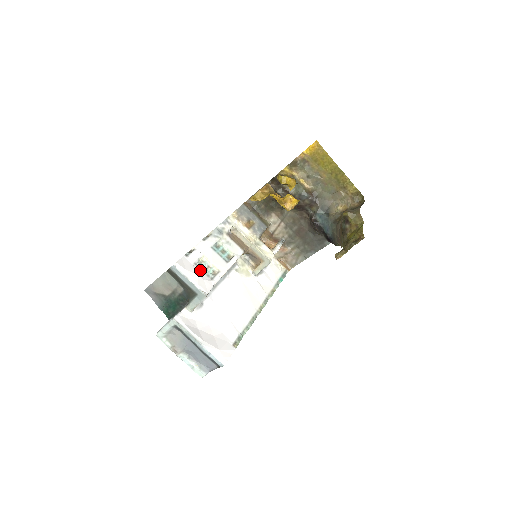
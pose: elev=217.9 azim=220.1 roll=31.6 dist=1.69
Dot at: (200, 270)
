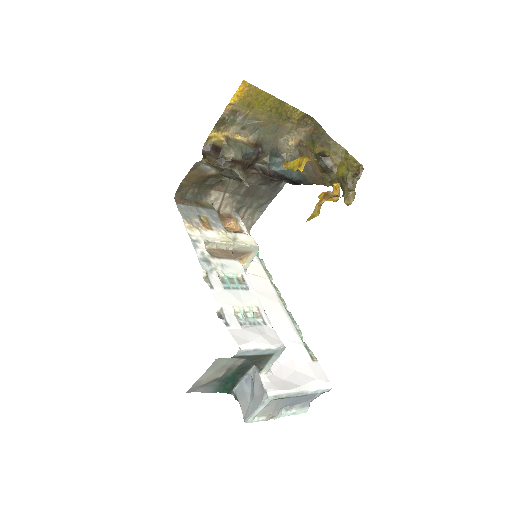
Dot at: (250, 326)
